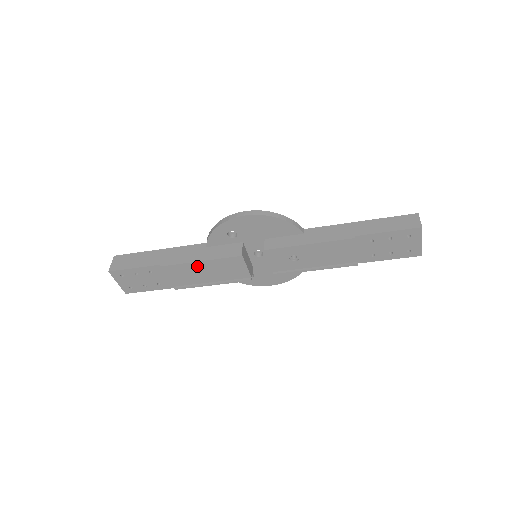
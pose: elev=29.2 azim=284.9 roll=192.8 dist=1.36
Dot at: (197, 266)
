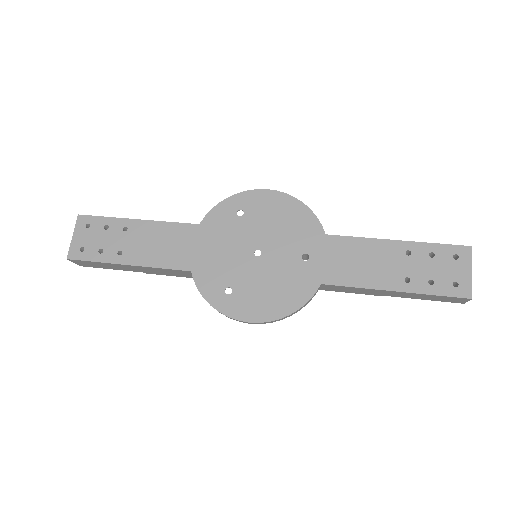
Dot at: occluded
